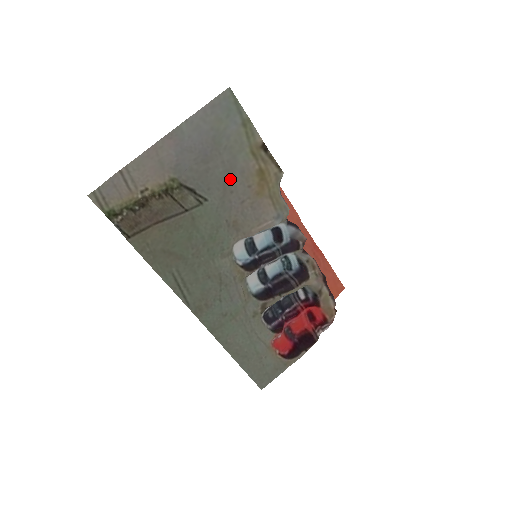
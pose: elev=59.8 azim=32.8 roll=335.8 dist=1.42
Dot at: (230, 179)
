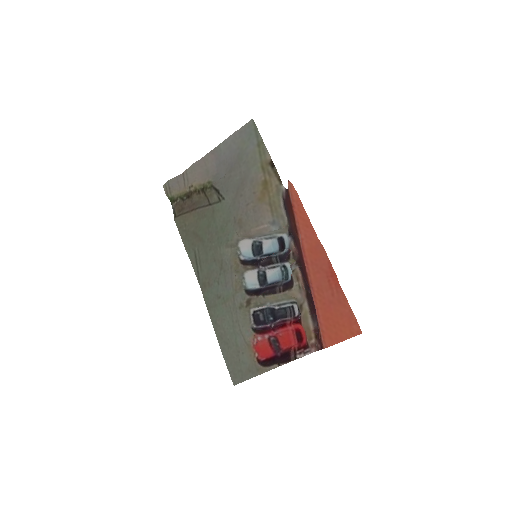
Dot at: (243, 185)
